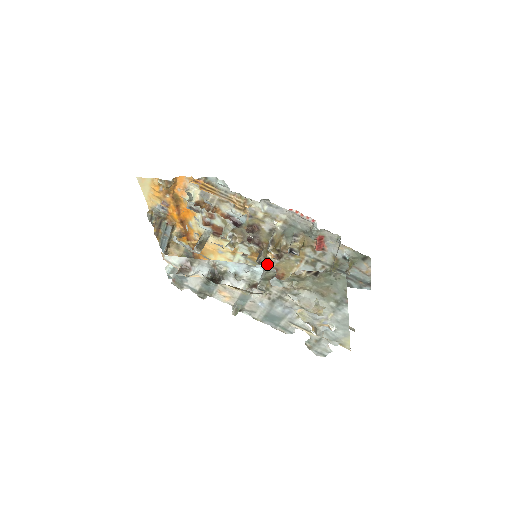
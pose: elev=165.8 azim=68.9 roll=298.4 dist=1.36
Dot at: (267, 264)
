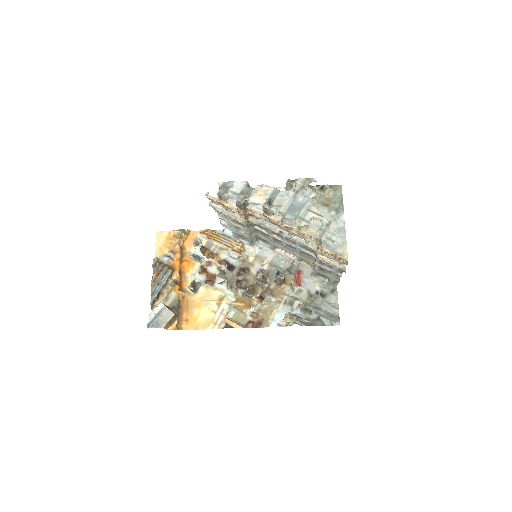
Dot at: (249, 310)
